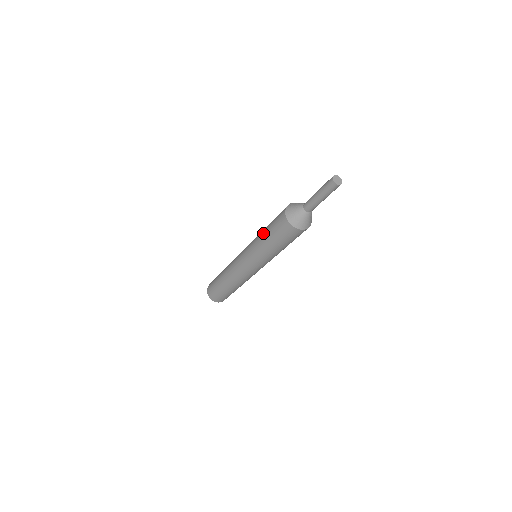
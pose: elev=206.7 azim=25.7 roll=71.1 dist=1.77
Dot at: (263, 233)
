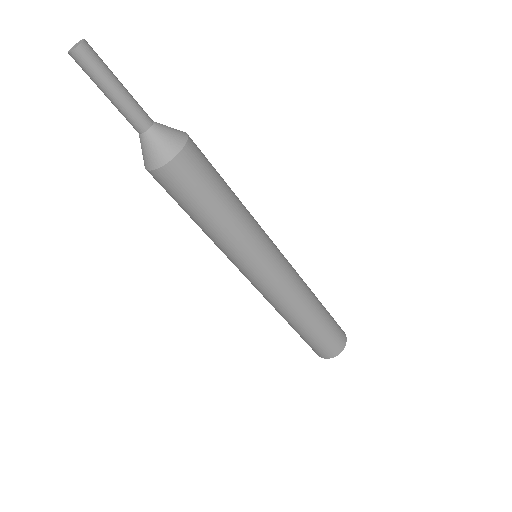
Dot at: occluded
